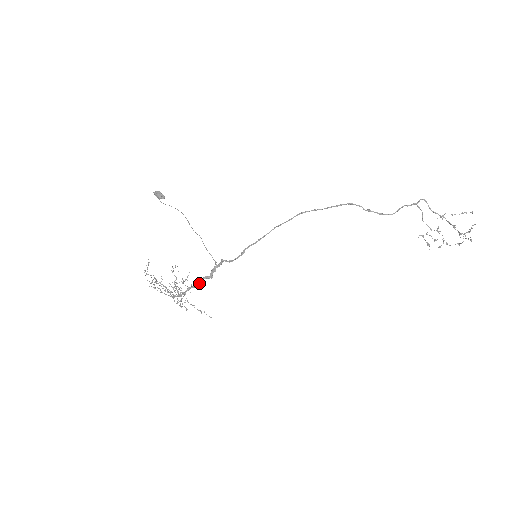
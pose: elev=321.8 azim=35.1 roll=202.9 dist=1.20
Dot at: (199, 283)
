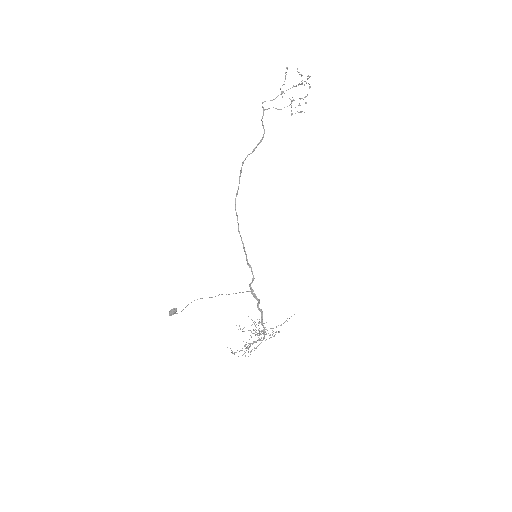
Dot at: occluded
